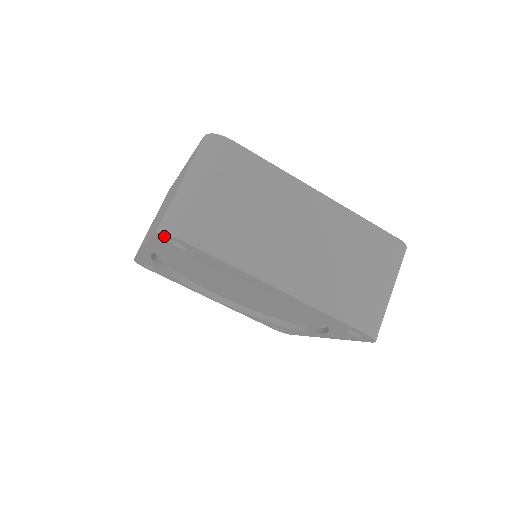
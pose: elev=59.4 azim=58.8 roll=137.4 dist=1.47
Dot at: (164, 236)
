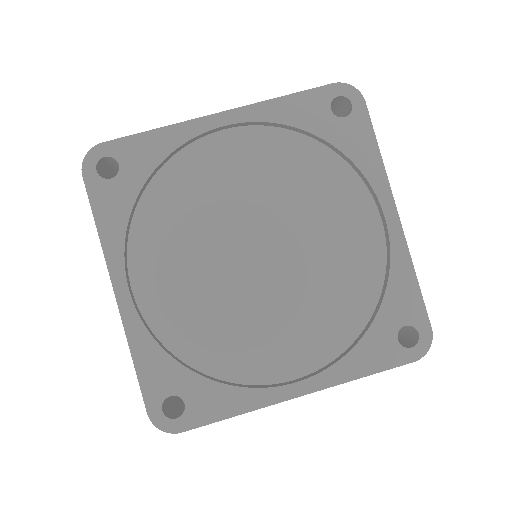
Dot at: (89, 164)
